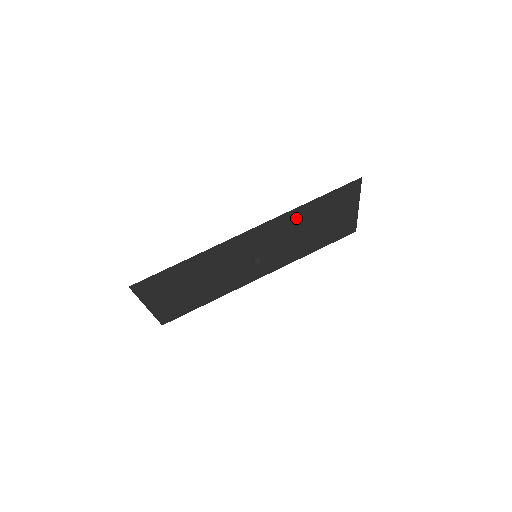
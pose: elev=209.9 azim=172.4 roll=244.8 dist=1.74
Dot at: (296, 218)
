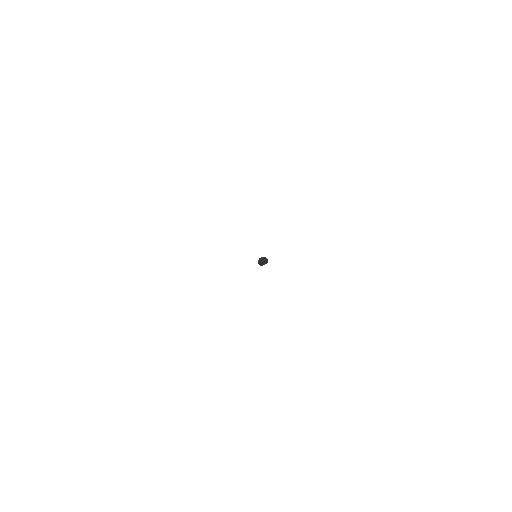
Dot at: occluded
